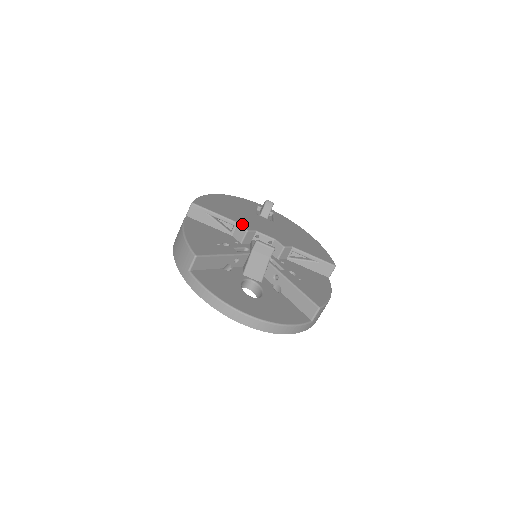
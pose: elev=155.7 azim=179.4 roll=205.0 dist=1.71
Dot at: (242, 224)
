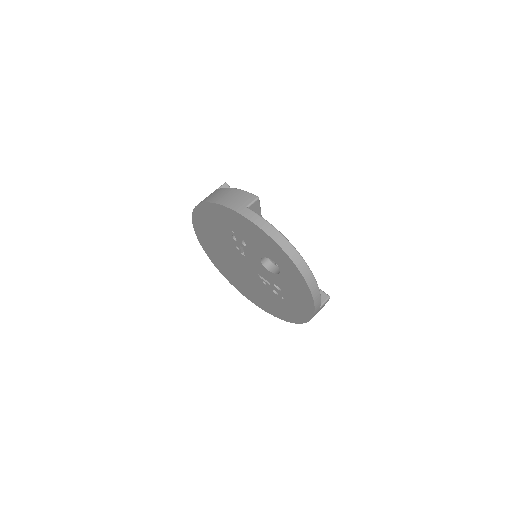
Dot at: occluded
